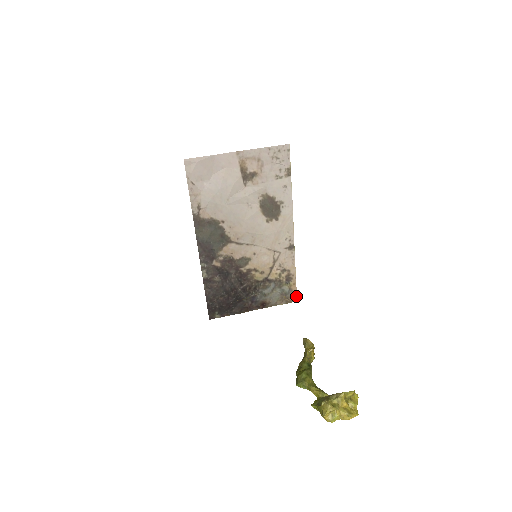
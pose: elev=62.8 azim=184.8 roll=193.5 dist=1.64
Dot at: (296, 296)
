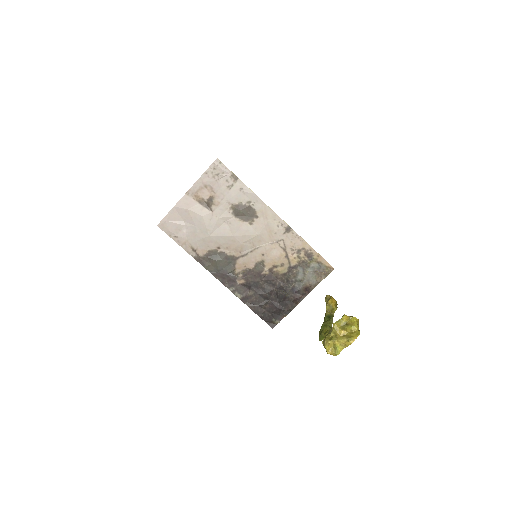
Dot at: (329, 265)
